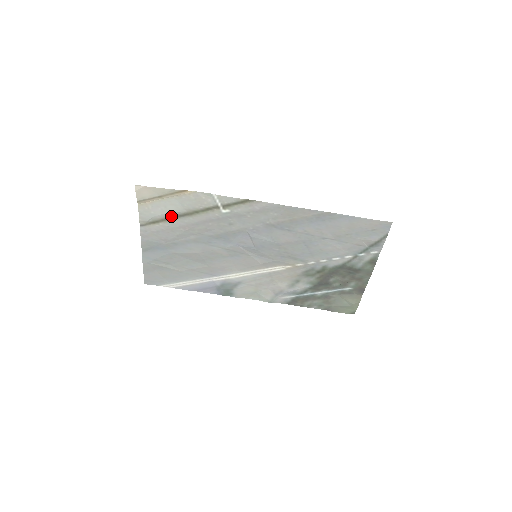
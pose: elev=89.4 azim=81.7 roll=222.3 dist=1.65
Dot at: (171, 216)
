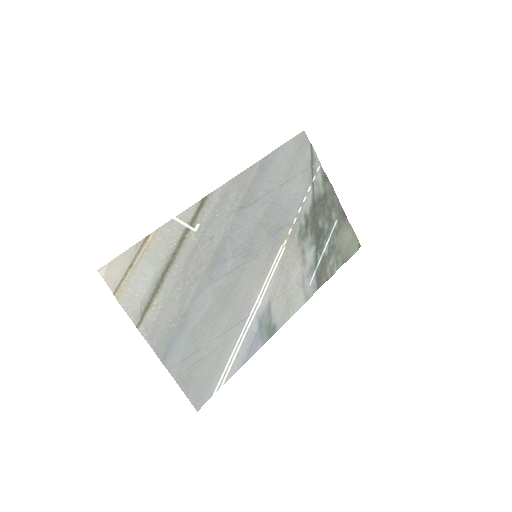
Dot at: (157, 282)
